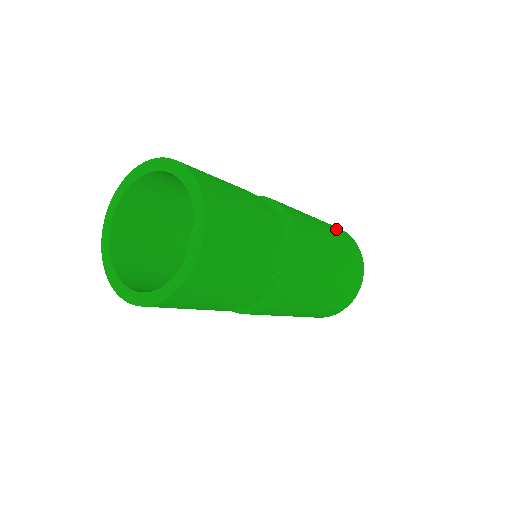
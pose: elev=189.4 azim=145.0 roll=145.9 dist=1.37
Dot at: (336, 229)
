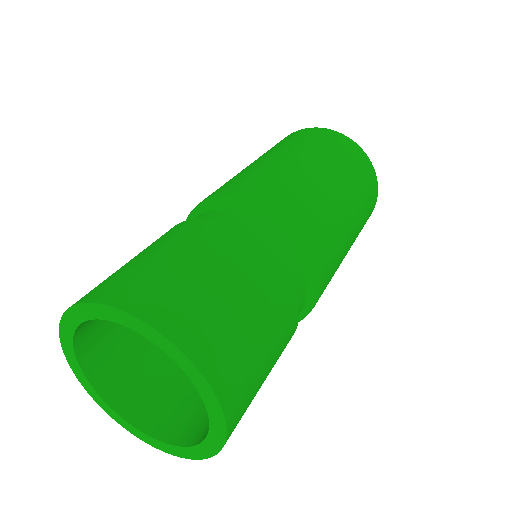
Dot at: (340, 155)
